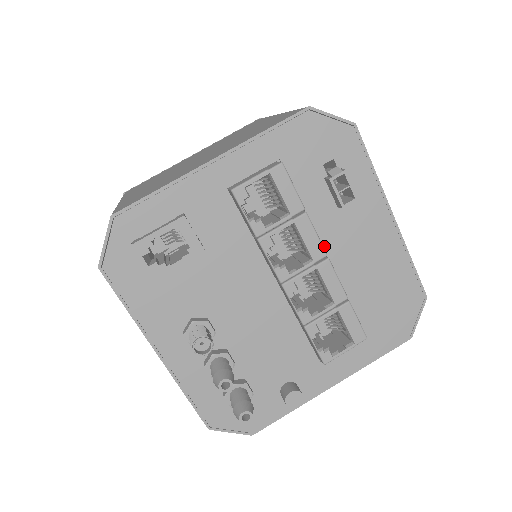
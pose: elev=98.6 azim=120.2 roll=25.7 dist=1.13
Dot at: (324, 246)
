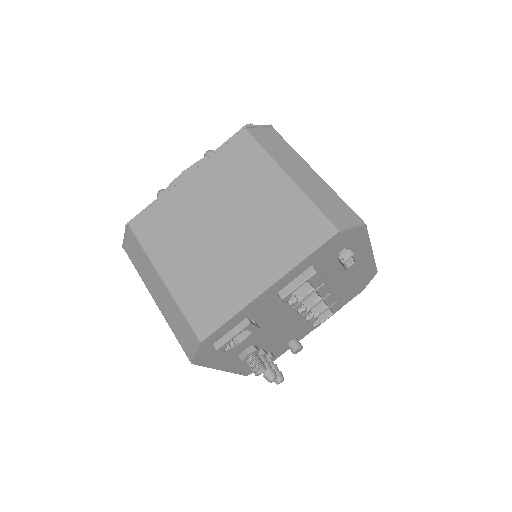
Dot at: (328, 284)
